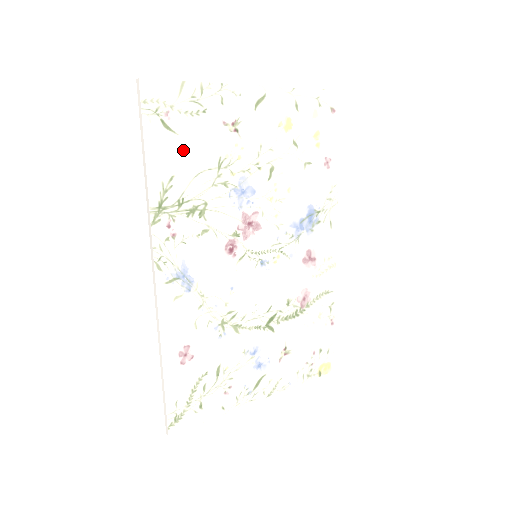
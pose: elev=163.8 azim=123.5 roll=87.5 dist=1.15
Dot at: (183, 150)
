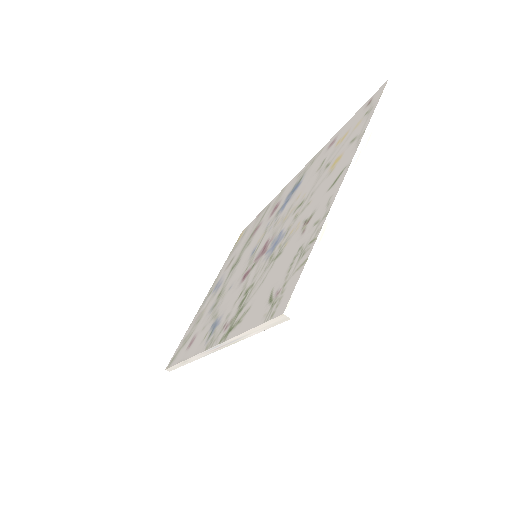
Dot at: occluded
